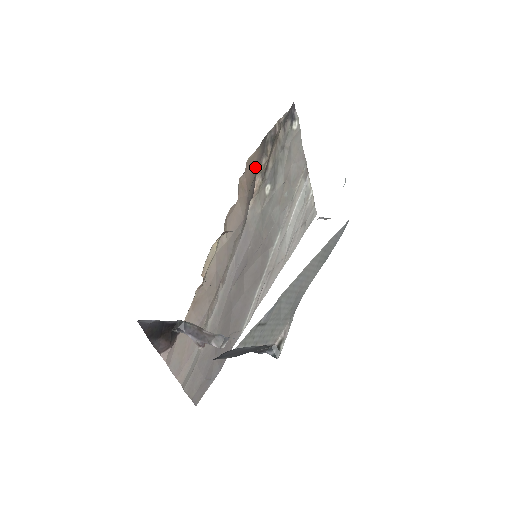
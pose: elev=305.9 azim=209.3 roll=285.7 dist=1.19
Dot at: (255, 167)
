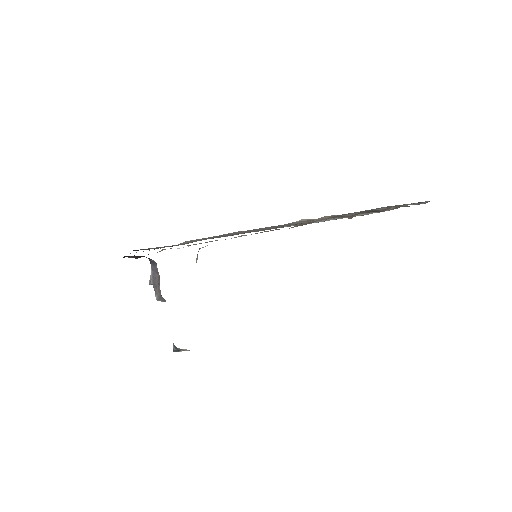
Dot at: (332, 217)
